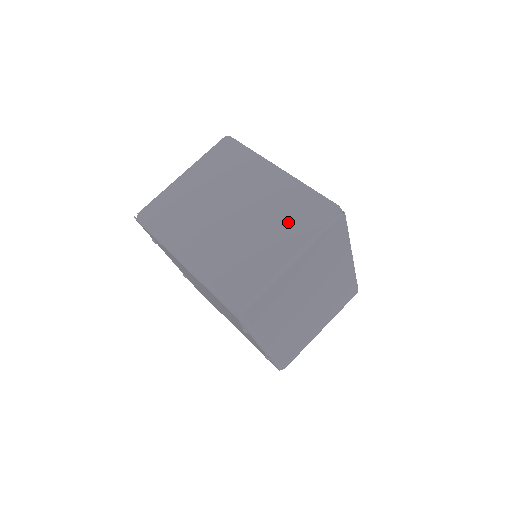
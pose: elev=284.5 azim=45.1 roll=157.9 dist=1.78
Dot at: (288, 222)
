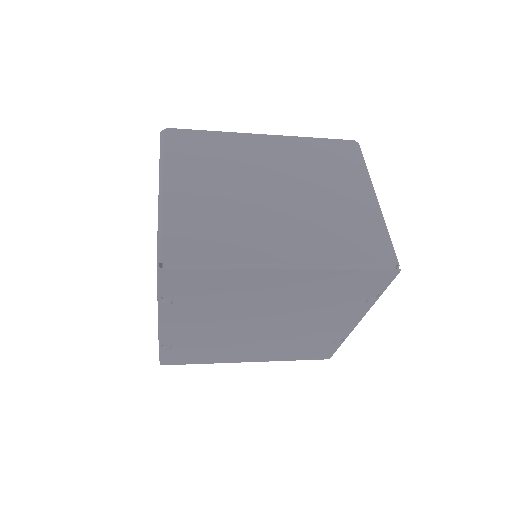
Dot at: (334, 171)
